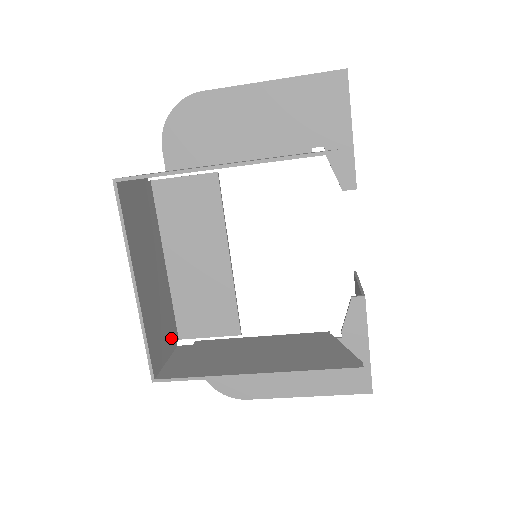
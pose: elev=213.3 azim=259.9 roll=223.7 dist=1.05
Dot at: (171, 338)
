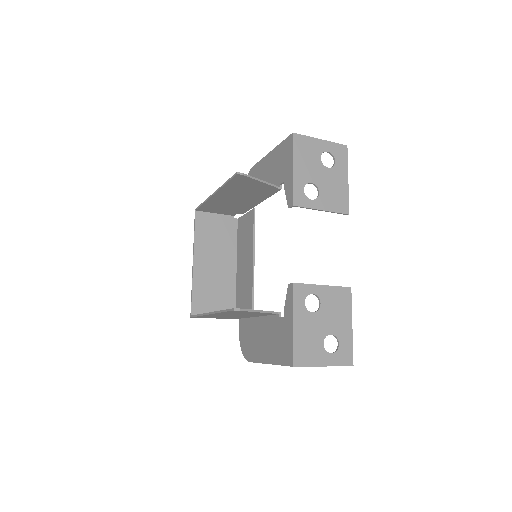
Dot at: (225, 308)
